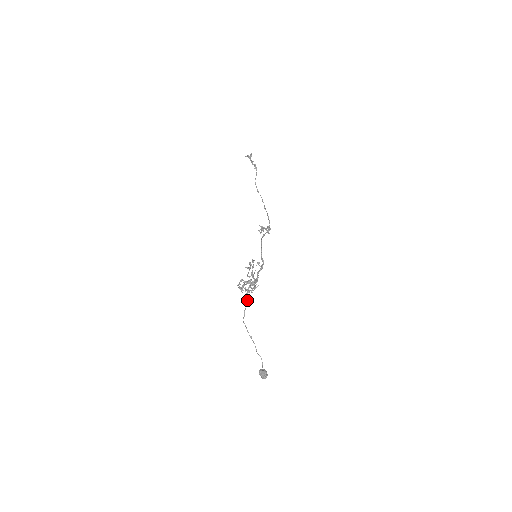
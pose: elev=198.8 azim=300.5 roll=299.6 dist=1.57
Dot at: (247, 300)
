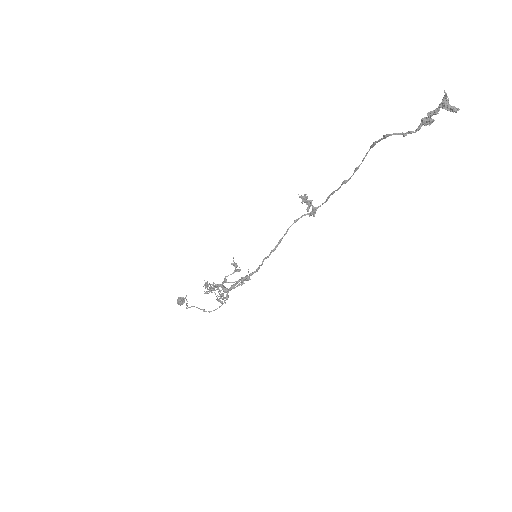
Dot at: (203, 311)
